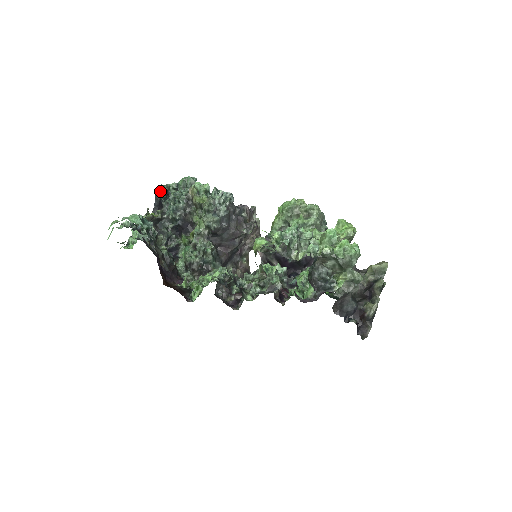
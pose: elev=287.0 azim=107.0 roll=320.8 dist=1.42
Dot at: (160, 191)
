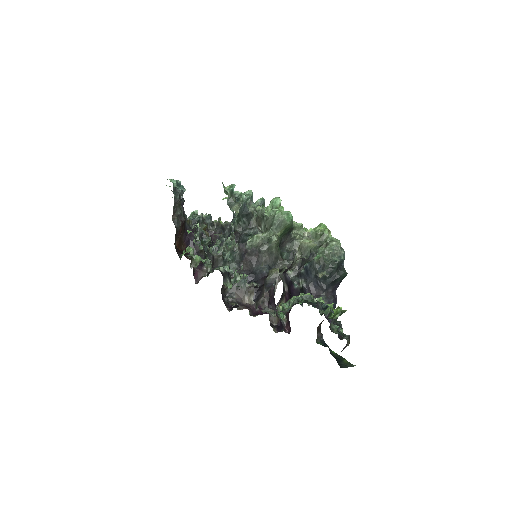
Dot at: occluded
